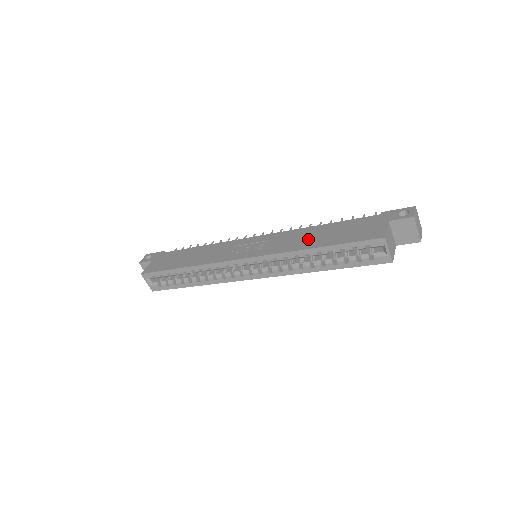
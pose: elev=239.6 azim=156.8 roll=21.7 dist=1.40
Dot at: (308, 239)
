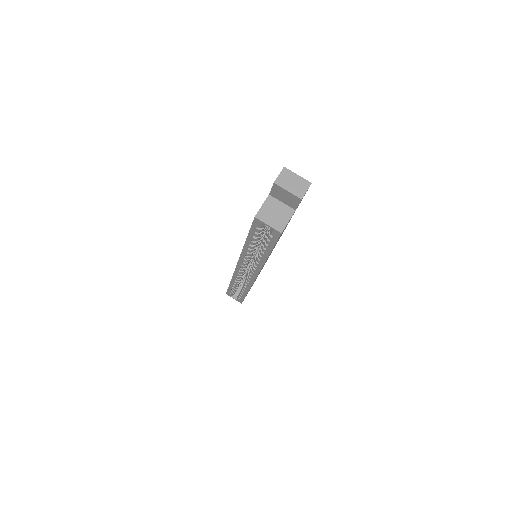
Dot at: occluded
